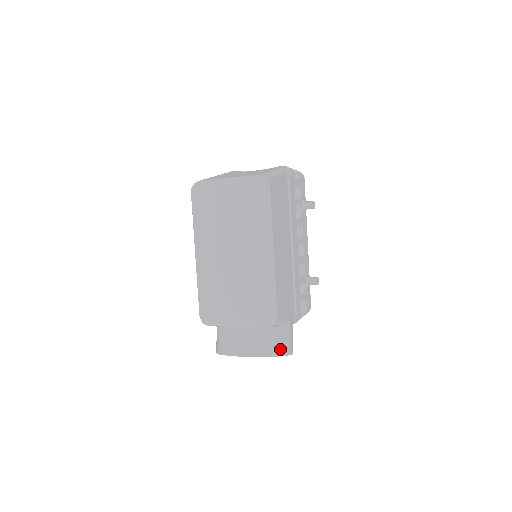
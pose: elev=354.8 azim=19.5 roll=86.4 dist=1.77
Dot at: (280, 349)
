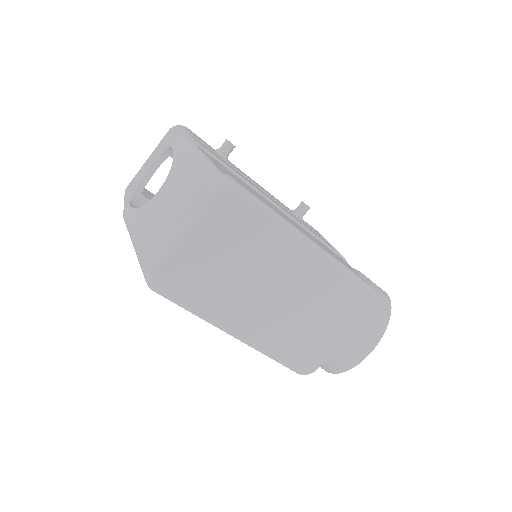
Dot at: (385, 304)
